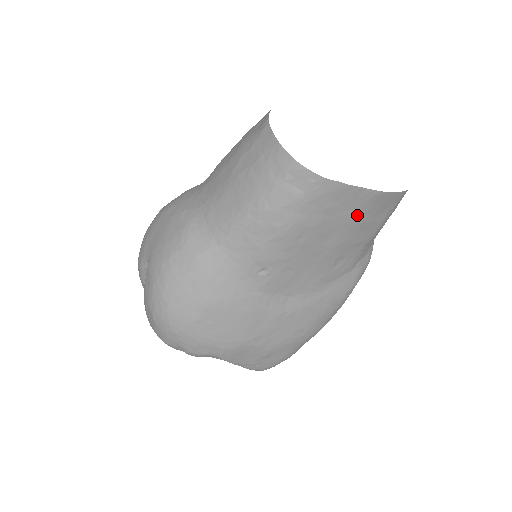
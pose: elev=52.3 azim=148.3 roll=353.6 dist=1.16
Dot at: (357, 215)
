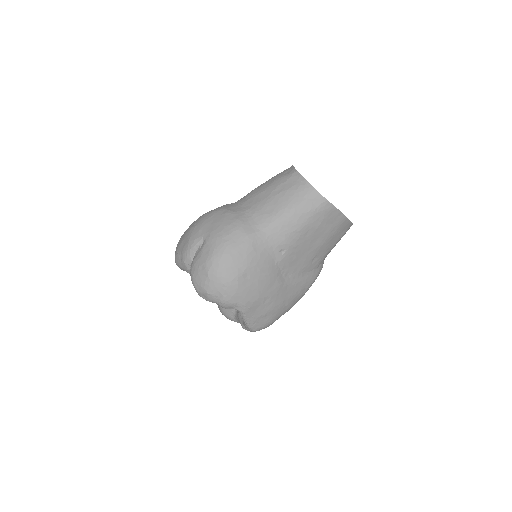
Dot at: (334, 229)
